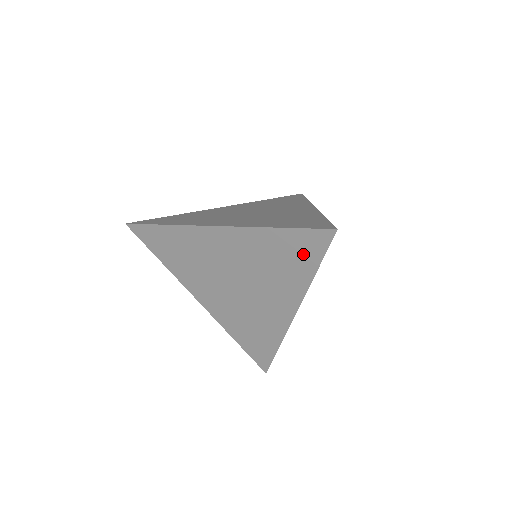
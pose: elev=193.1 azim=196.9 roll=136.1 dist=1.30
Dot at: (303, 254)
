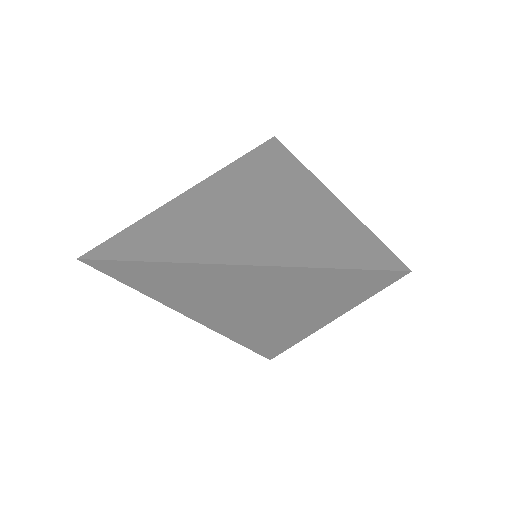
Dot at: (353, 288)
